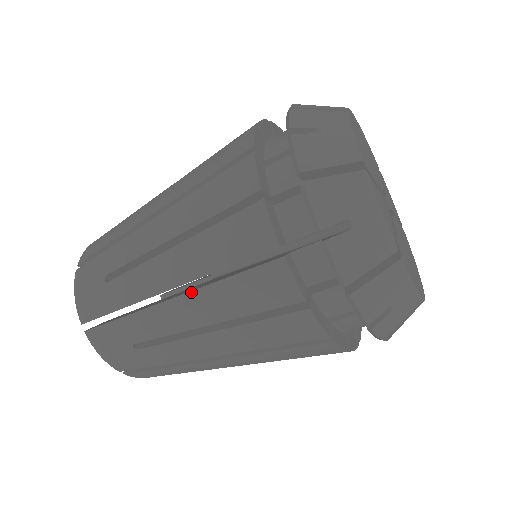
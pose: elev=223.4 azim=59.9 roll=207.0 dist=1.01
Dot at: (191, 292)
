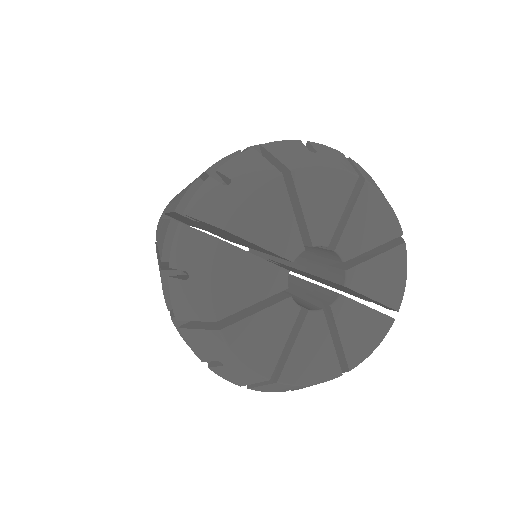
Dot at: occluded
